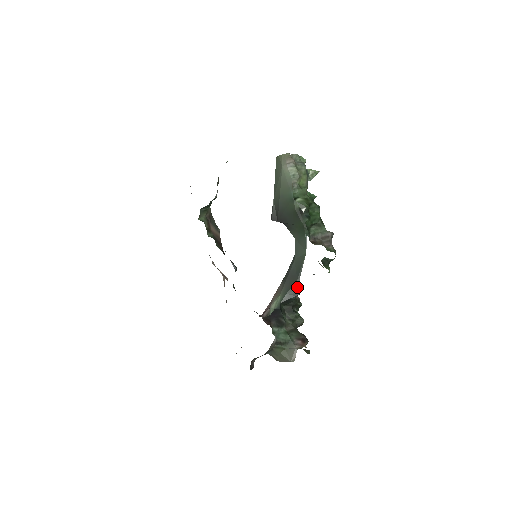
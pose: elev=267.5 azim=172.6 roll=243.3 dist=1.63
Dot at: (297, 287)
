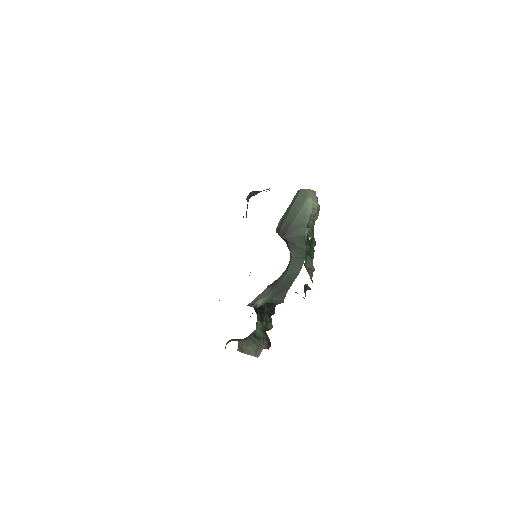
Dot at: (284, 296)
